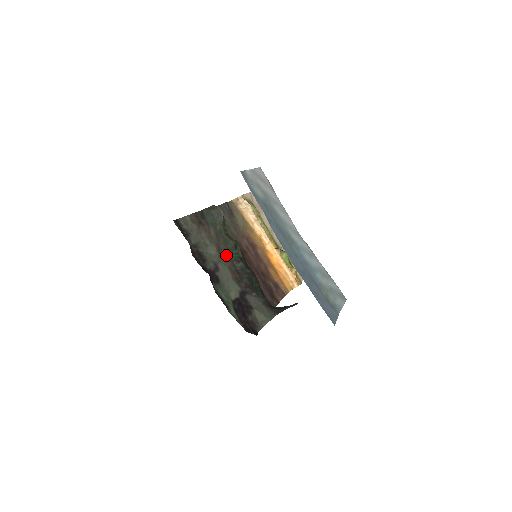
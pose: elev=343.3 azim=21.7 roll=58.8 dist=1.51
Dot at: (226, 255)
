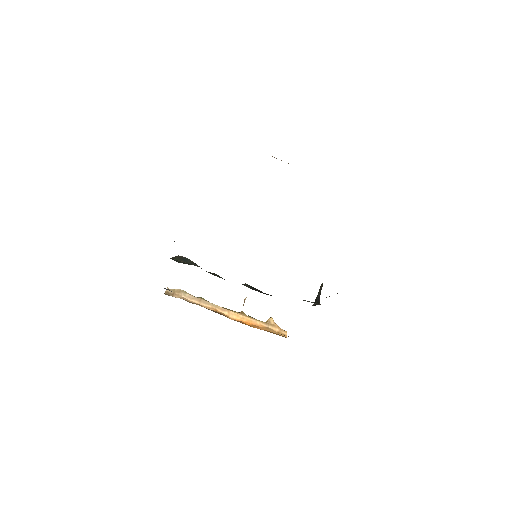
Dot at: occluded
